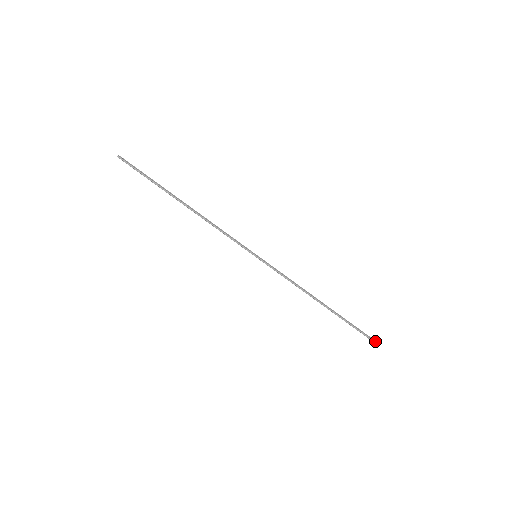
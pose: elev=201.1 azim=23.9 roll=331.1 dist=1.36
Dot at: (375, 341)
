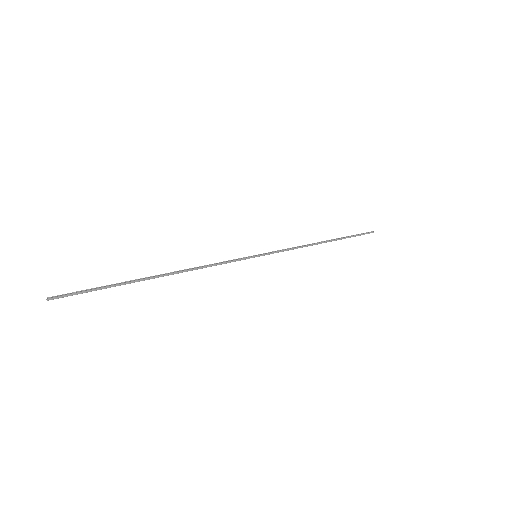
Dot at: (370, 232)
